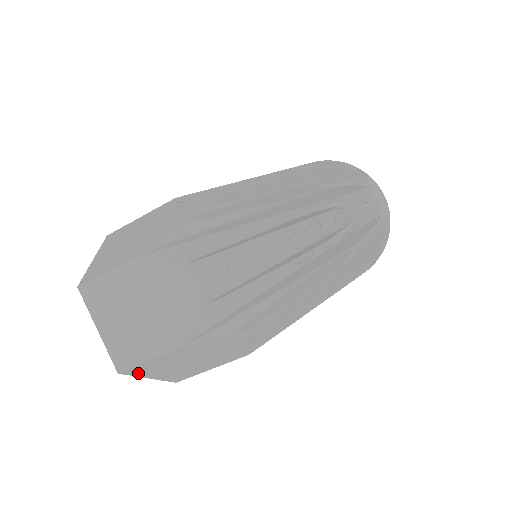
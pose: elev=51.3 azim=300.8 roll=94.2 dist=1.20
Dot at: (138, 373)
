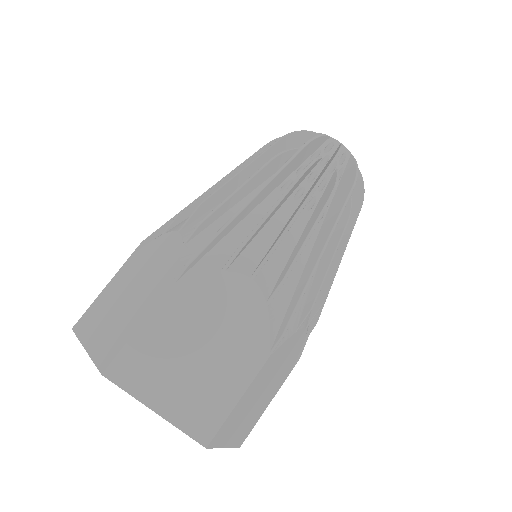
Dot at: (132, 382)
